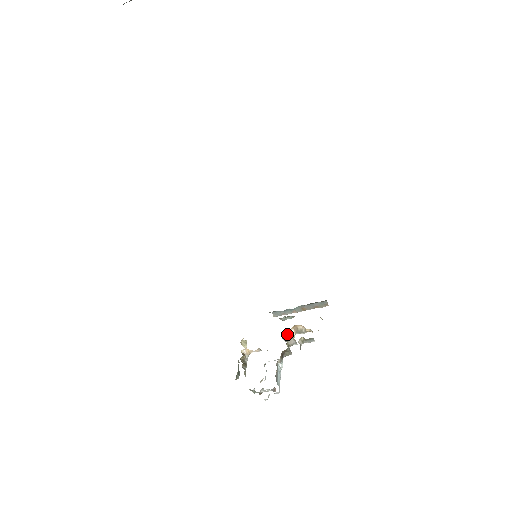
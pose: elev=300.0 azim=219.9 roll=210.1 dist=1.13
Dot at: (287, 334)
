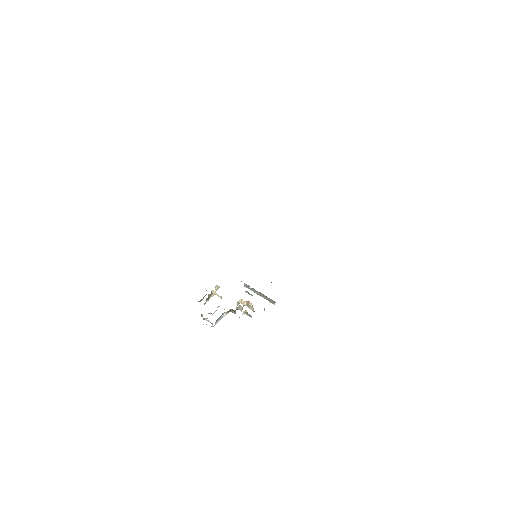
Dot at: (241, 302)
